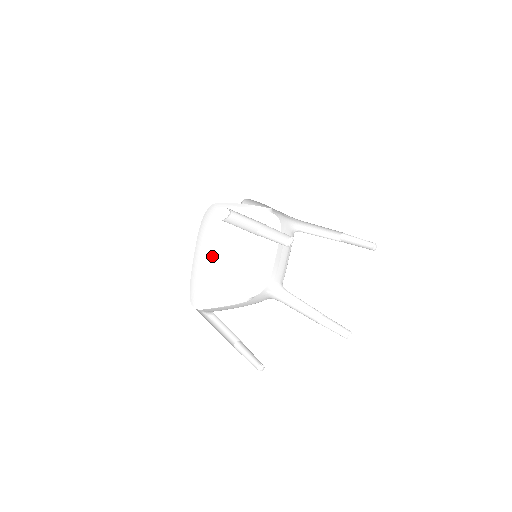
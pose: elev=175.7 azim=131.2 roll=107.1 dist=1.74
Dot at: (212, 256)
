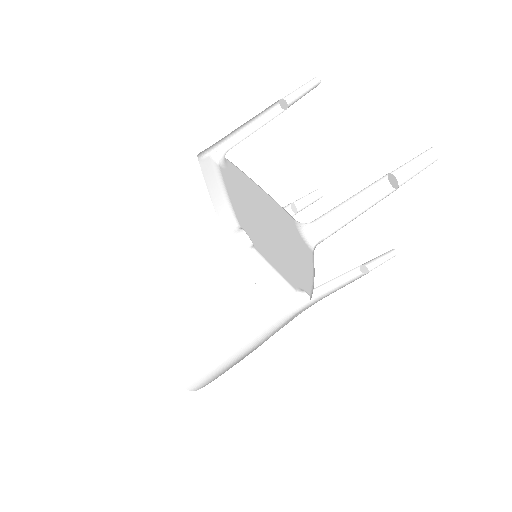
Dot at: occluded
